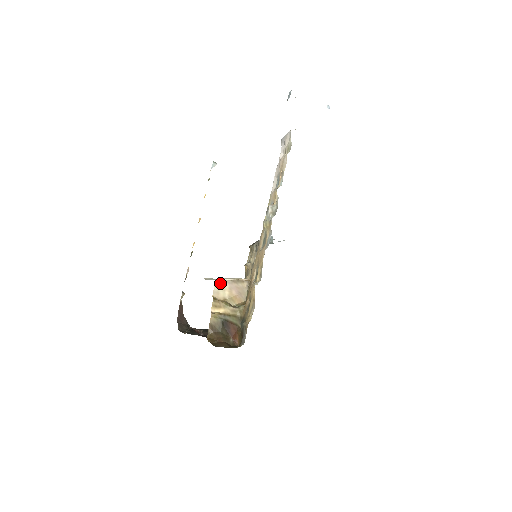
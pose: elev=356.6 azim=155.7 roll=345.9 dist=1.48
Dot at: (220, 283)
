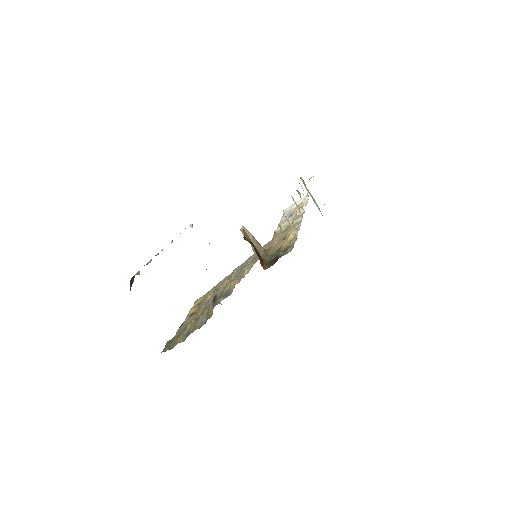
Dot at: (246, 229)
